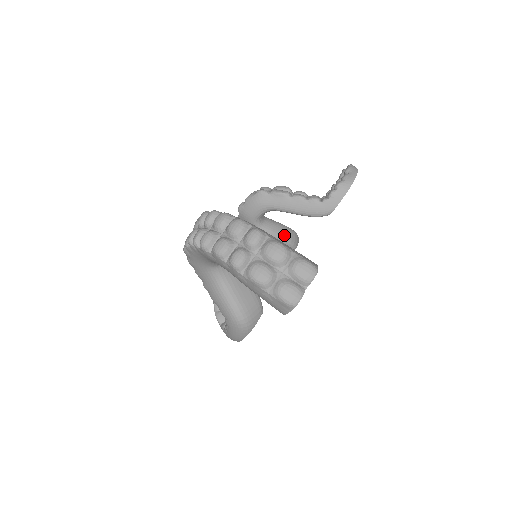
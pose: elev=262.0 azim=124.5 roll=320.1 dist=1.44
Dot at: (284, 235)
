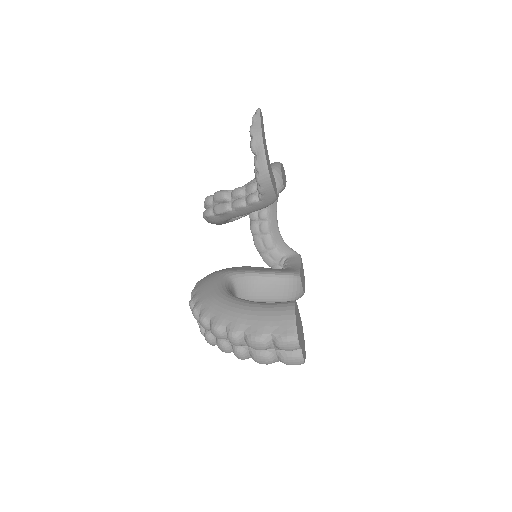
Dot at: occluded
